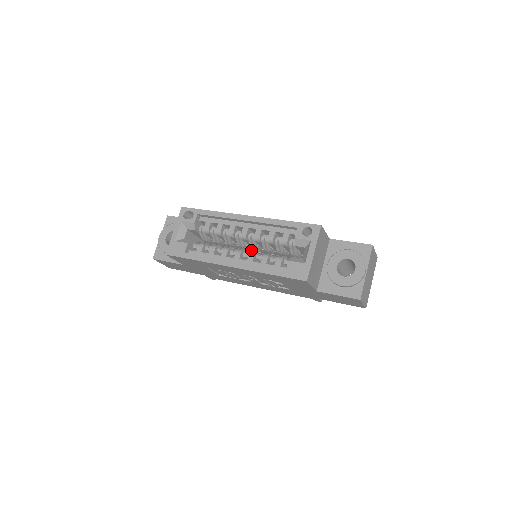
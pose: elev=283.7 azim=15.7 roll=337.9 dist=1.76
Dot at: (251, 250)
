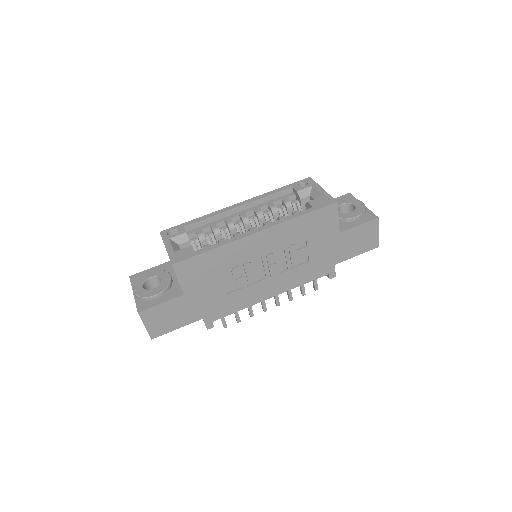
Dot at: occluded
